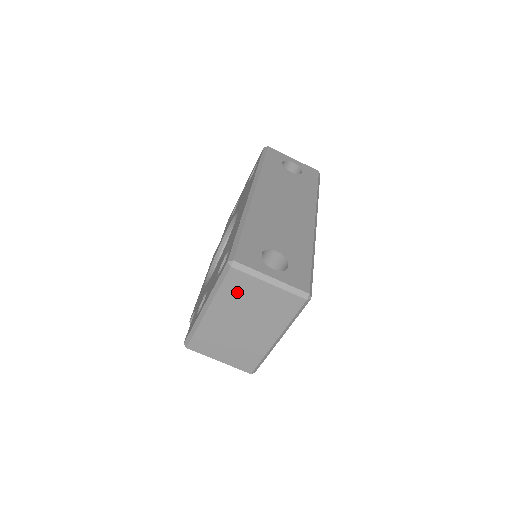
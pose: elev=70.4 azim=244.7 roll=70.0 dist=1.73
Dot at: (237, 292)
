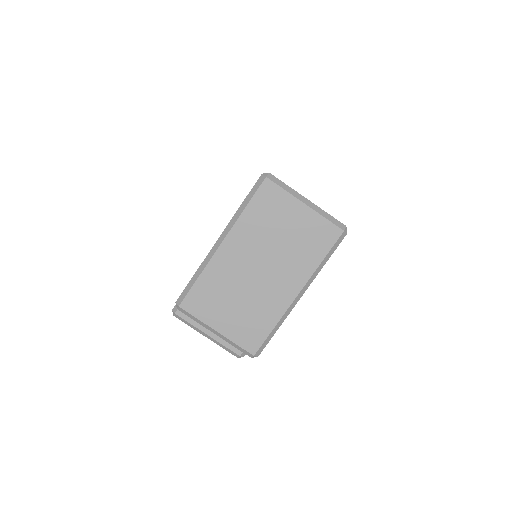
Dot at: (265, 215)
